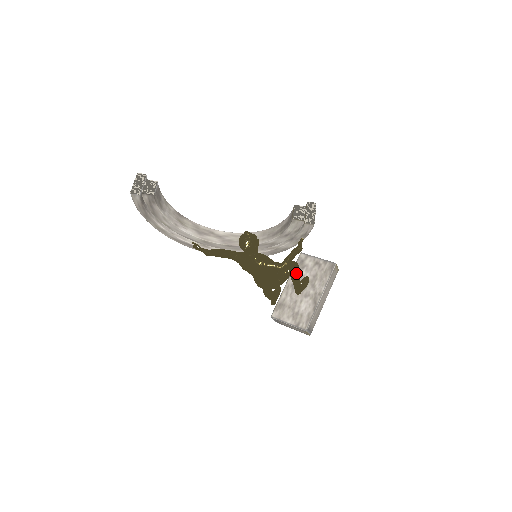
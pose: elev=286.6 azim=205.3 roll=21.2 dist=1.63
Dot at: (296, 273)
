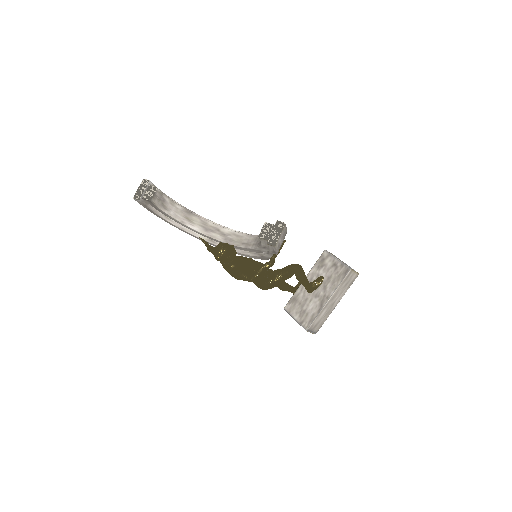
Dot at: (298, 276)
